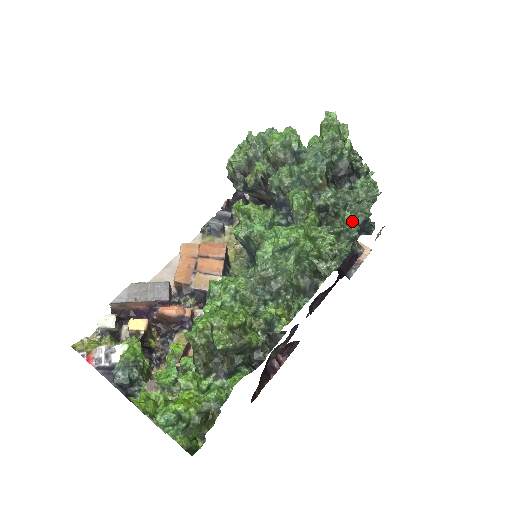
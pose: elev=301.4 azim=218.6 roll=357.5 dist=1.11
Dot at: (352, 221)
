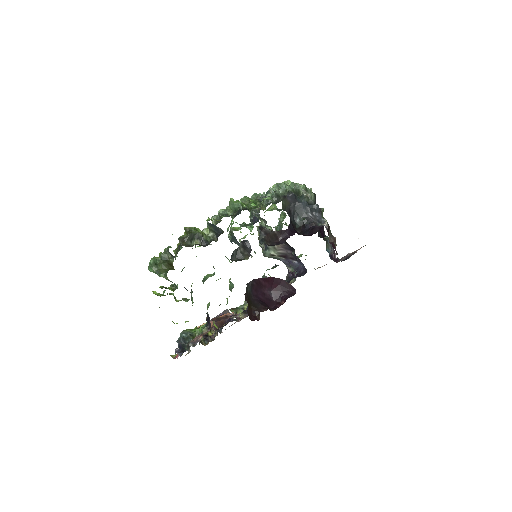
Dot at: occluded
